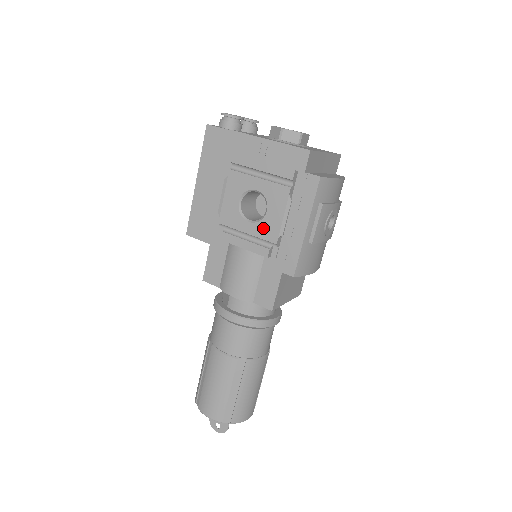
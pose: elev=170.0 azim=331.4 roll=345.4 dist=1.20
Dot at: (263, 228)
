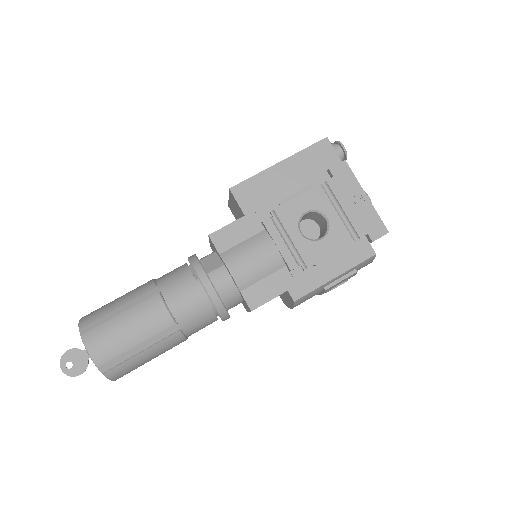
Dot at: (308, 247)
